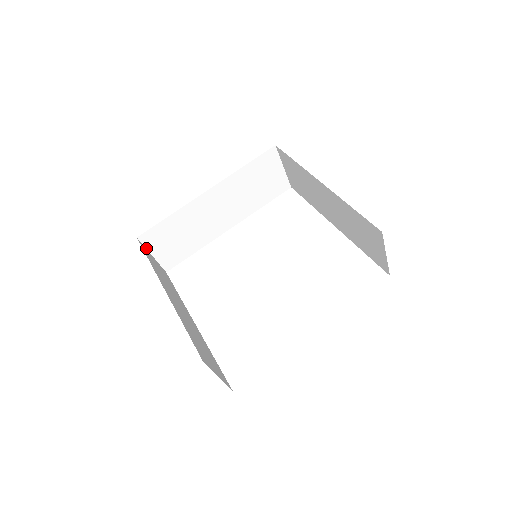
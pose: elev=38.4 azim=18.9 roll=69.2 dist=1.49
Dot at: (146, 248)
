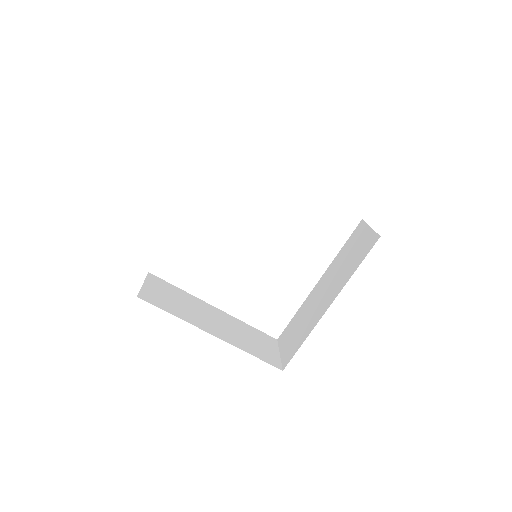
Dot at: occluded
